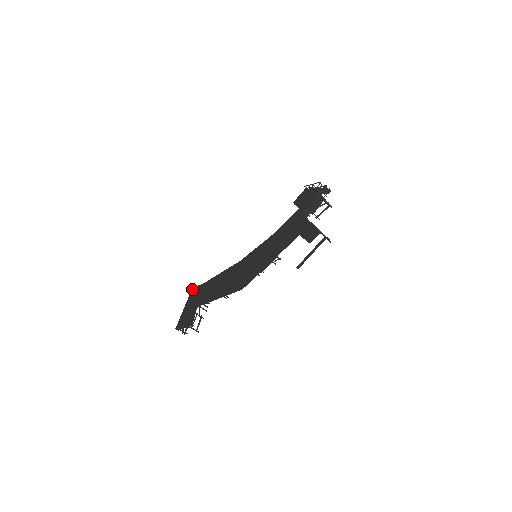
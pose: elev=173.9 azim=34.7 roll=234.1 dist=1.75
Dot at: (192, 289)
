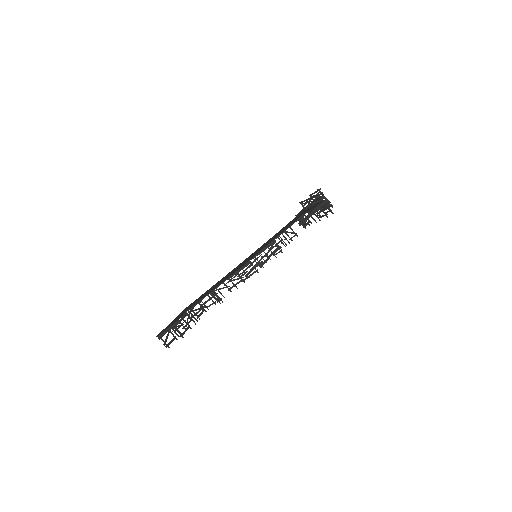
Dot at: occluded
